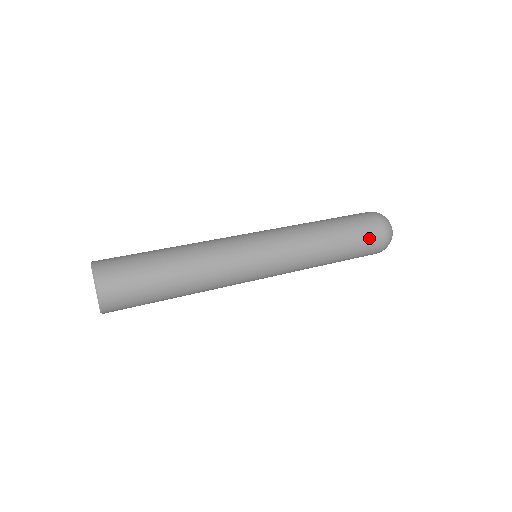
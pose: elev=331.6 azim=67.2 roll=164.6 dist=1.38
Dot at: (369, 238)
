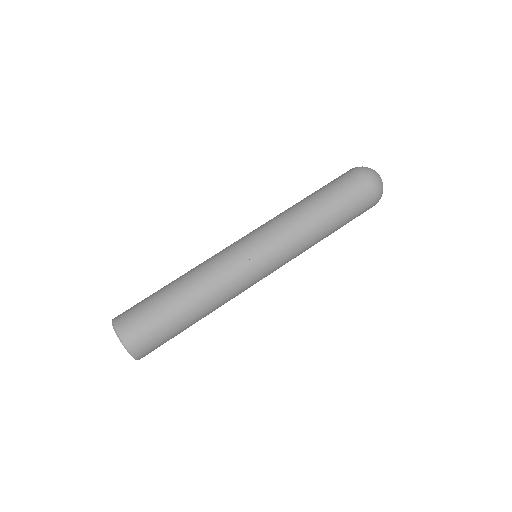
Dot at: occluded
